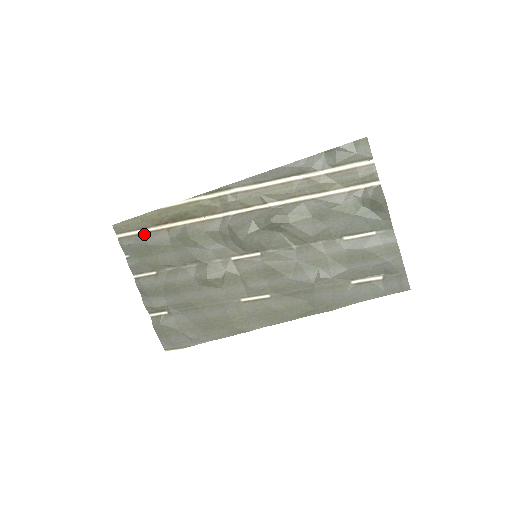
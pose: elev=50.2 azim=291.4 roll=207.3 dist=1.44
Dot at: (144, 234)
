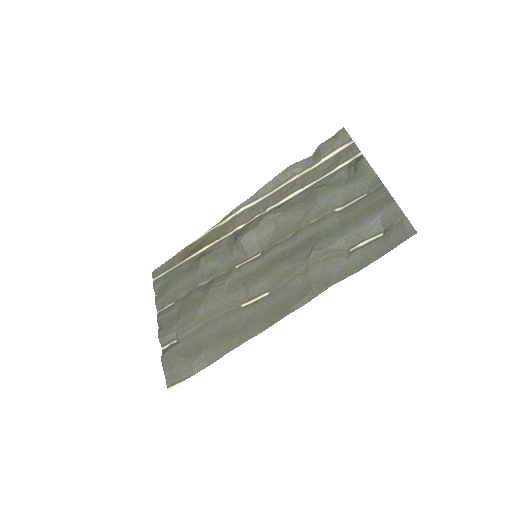
Dot at: (172, 270)
